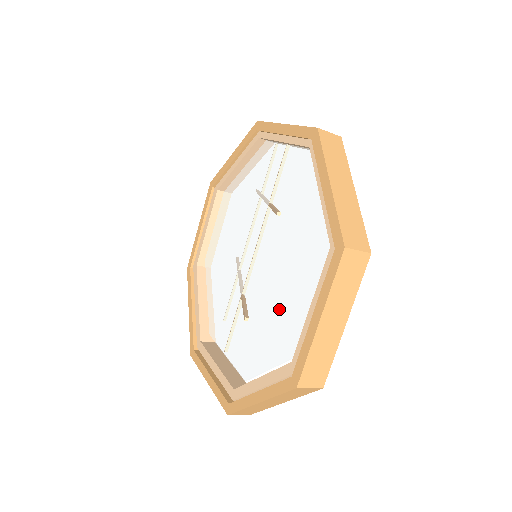
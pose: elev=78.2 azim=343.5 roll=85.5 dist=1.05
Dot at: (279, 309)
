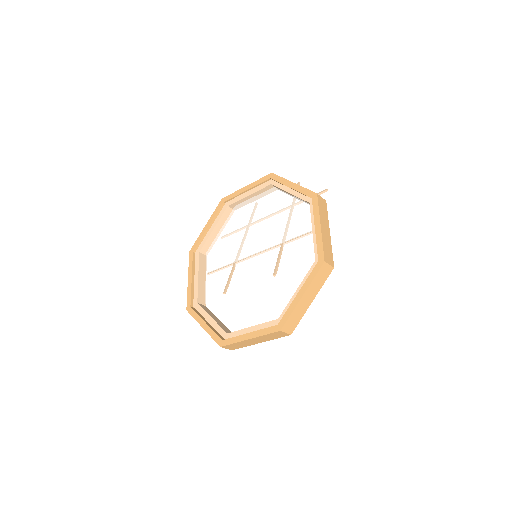
Dot at: (243, 300)
